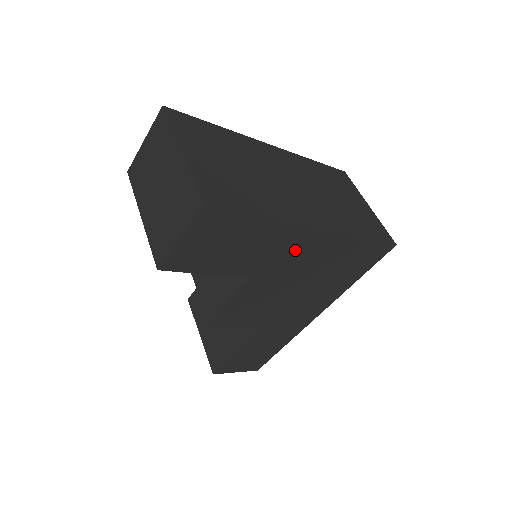
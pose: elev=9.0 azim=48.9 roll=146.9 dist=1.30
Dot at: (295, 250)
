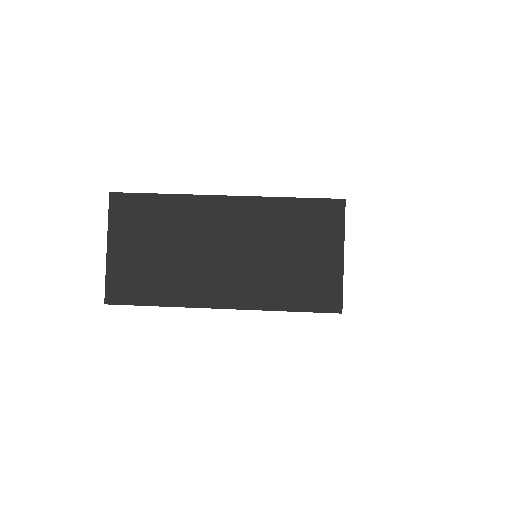
Dot at: occluded
